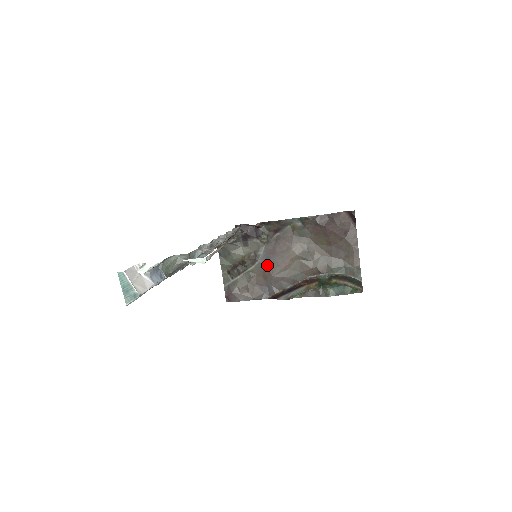
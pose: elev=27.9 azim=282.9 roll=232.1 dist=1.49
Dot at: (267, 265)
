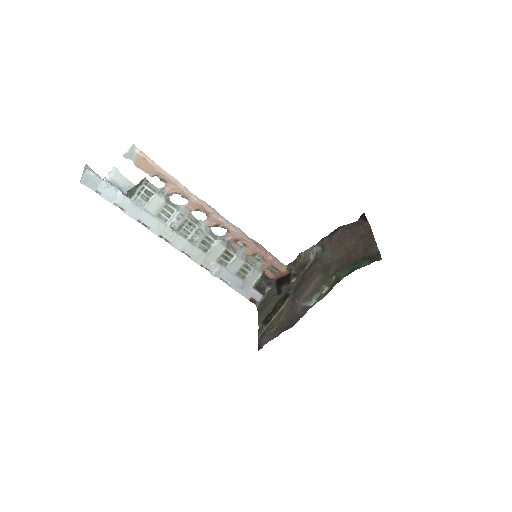
Dot at: (294, 297)
